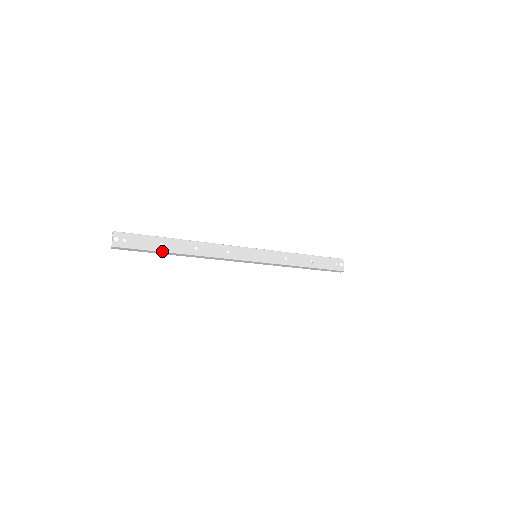
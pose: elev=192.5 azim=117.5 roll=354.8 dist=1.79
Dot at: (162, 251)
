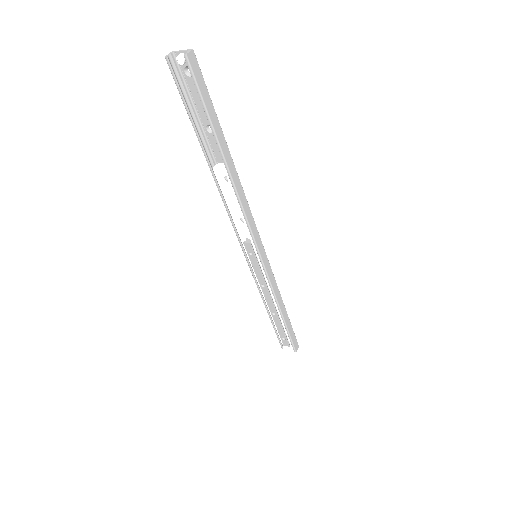
Dot at: (221, 129)
